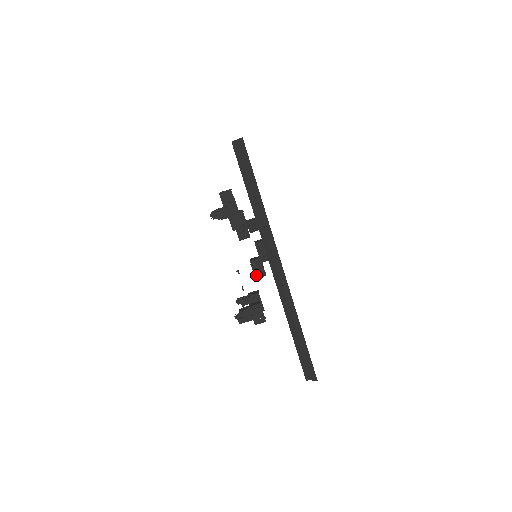
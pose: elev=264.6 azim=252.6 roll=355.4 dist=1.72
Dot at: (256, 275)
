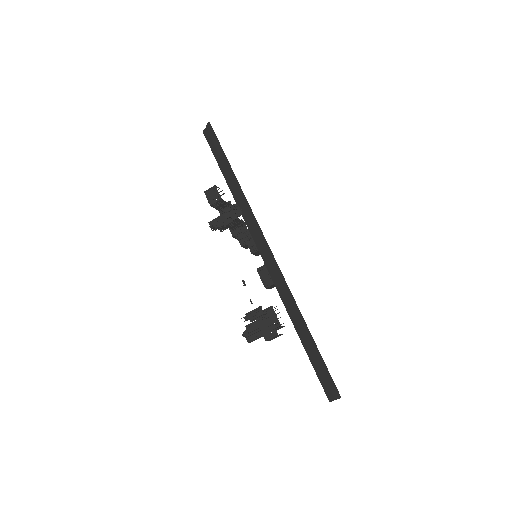
Dot at: (265, 283)
